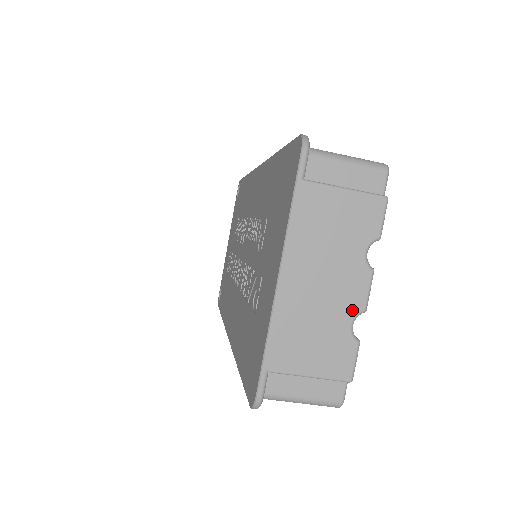
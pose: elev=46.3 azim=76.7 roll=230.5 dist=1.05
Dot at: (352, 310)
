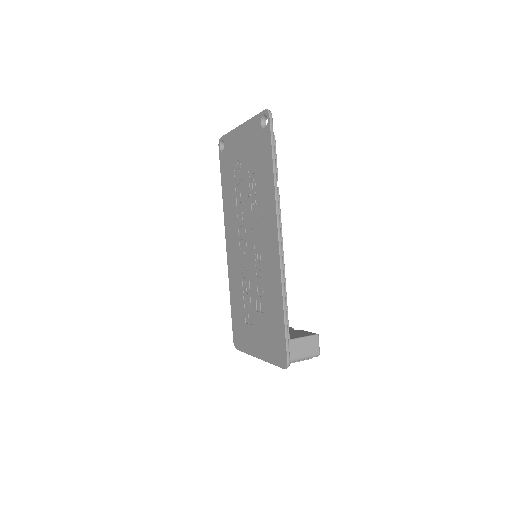
Dot at: occluded
